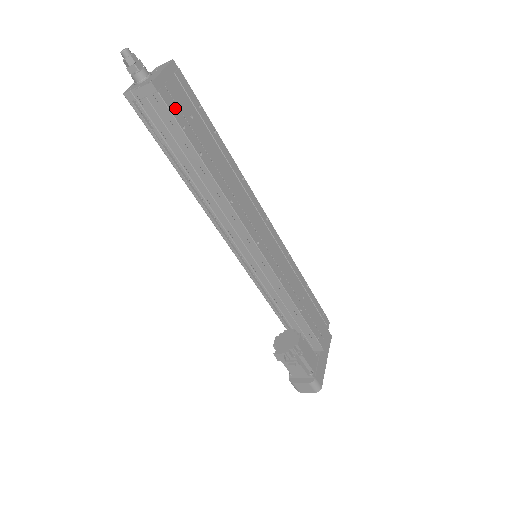
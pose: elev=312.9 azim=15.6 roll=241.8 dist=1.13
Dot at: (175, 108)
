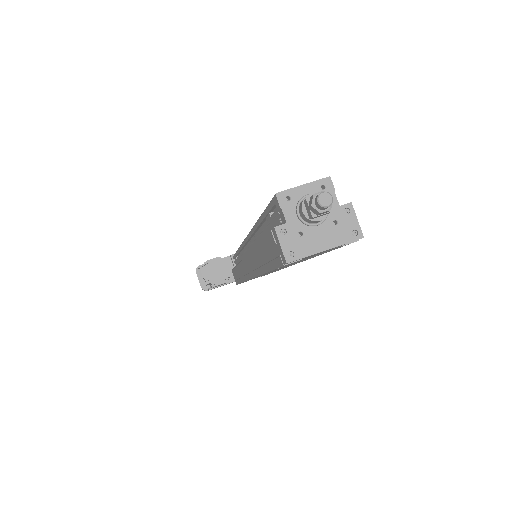
Dot at: occluded
